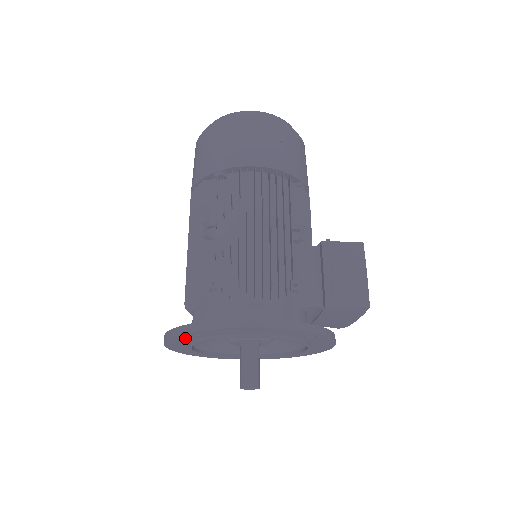
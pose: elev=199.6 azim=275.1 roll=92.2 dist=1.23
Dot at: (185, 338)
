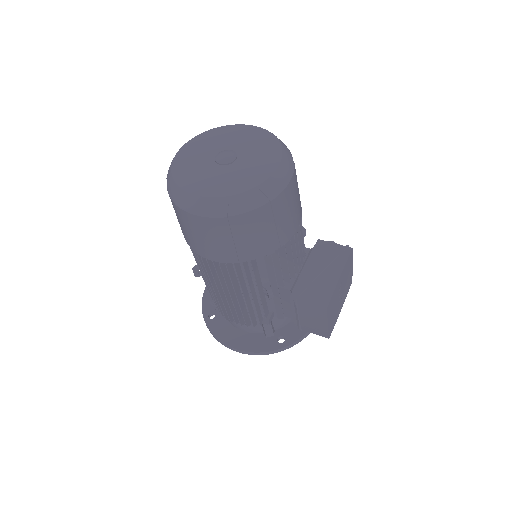
Dot at: occluded
